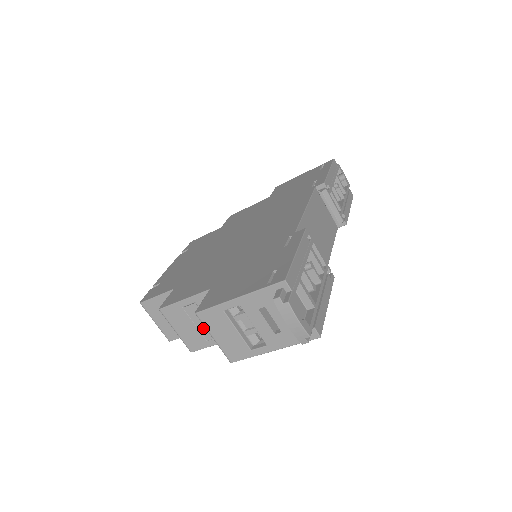
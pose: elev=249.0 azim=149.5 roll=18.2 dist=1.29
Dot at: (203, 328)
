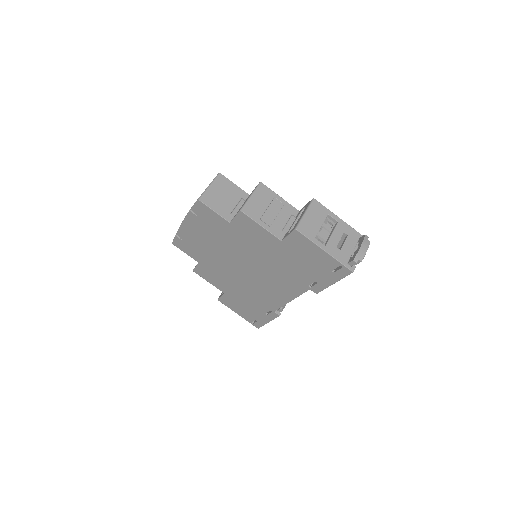
Dot at: (269, 214)
